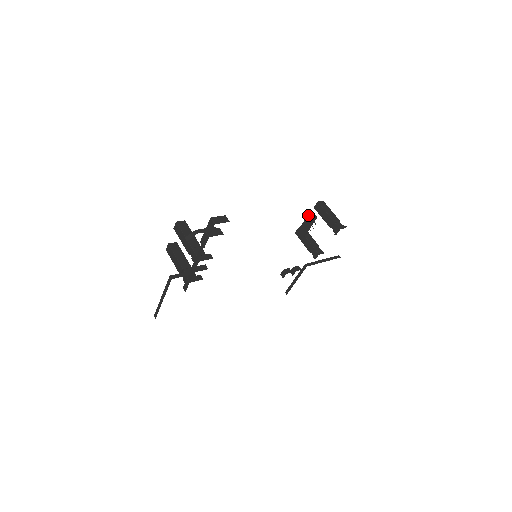
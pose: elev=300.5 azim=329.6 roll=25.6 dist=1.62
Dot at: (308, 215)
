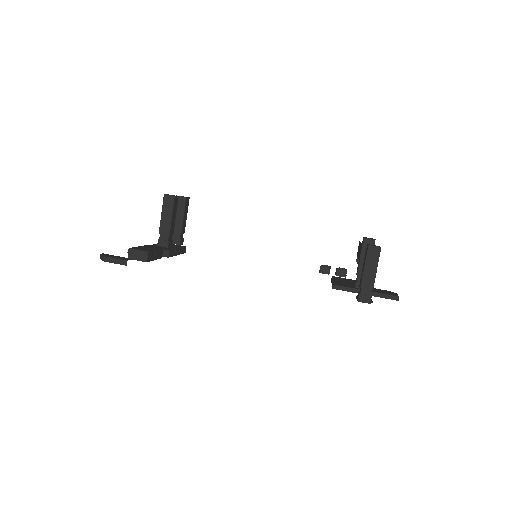
Dot at: (361, 244)
